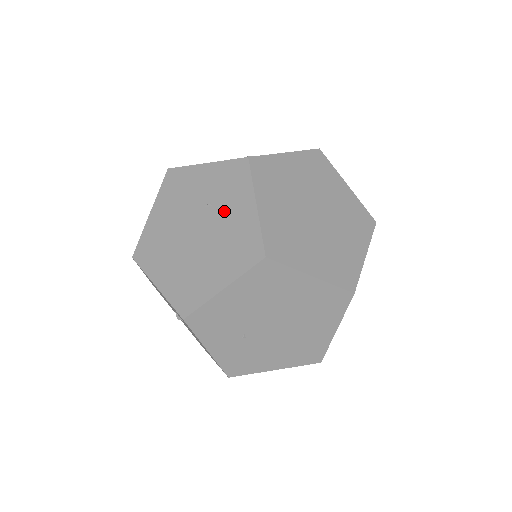
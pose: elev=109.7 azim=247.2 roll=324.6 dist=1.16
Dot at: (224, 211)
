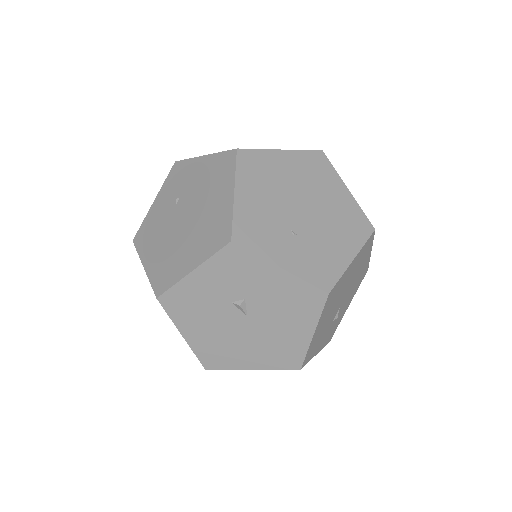
Dot at: (189, 186)
